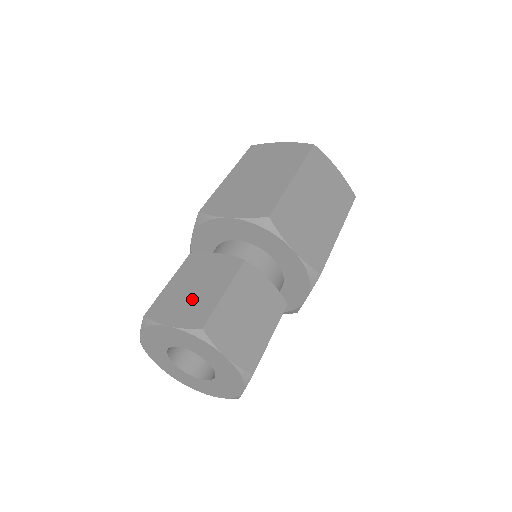
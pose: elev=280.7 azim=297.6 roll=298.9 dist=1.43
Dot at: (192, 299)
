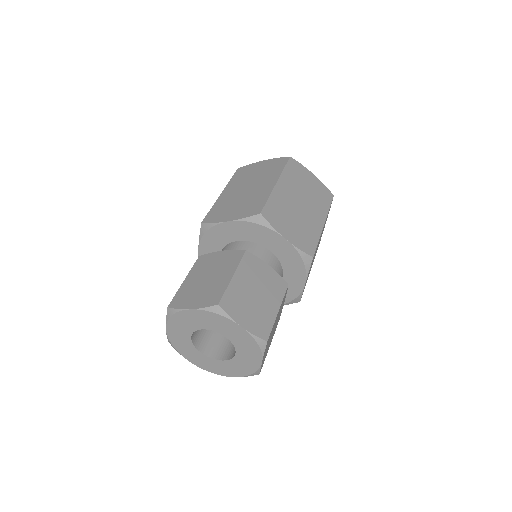
Dot at: (206, 286)
